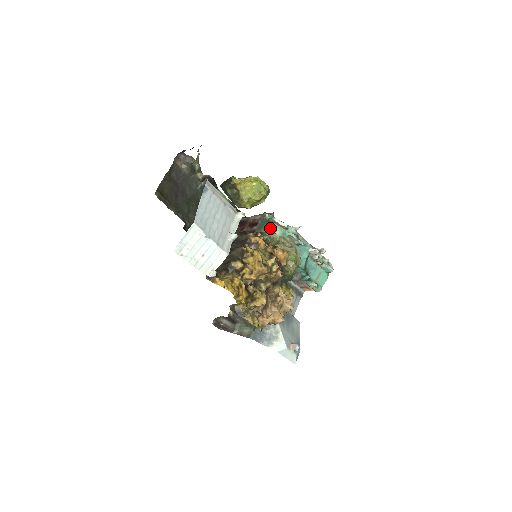
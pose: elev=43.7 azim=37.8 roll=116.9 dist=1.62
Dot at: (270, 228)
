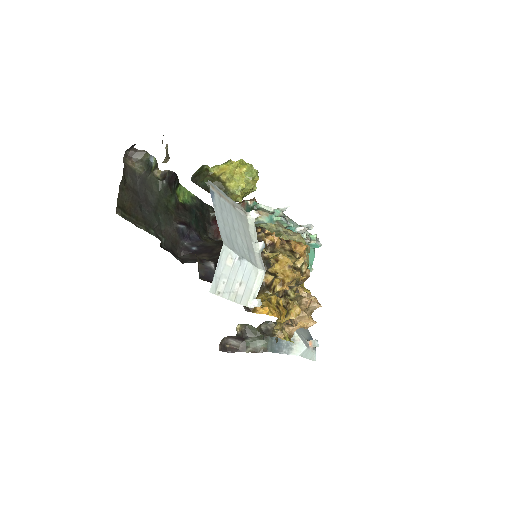
Dot at: (257, 217)
